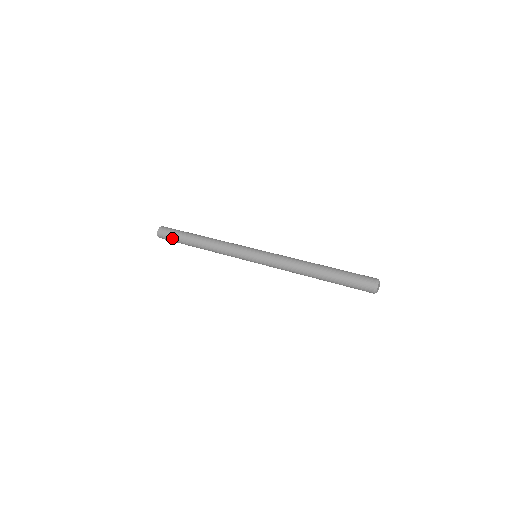
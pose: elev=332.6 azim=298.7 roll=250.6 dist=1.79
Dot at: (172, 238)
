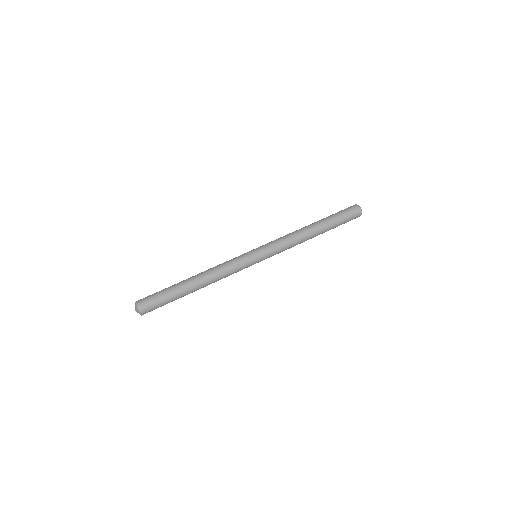
Dot at: (162, 303)
